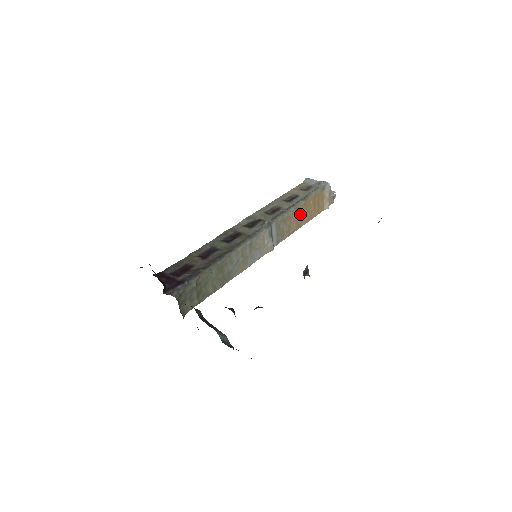
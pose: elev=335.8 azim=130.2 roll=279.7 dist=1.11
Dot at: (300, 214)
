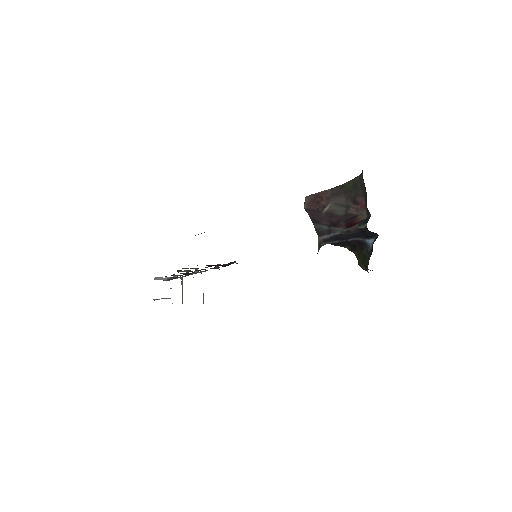
Dot at: occluded
